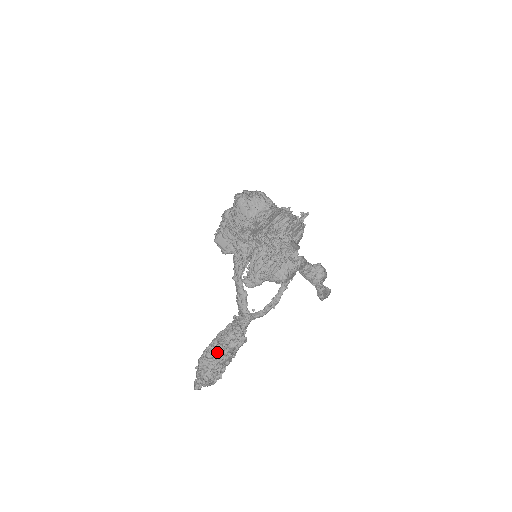
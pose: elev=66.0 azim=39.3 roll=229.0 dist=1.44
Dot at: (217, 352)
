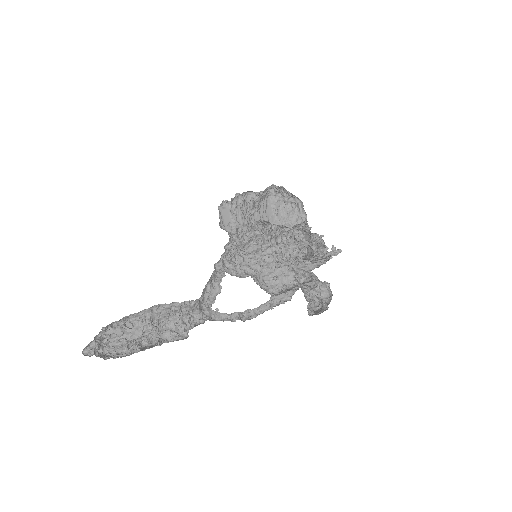
Dot at: (142, 330)
